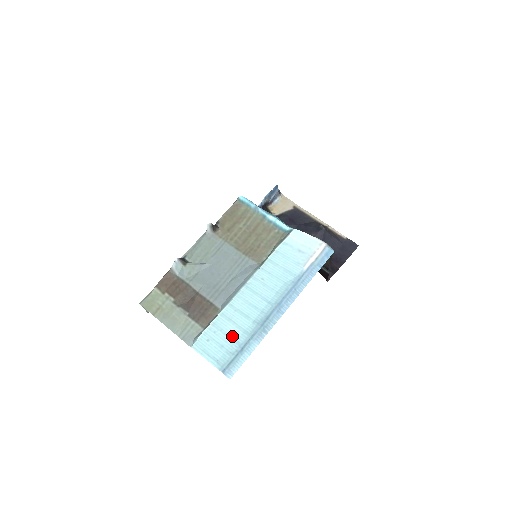
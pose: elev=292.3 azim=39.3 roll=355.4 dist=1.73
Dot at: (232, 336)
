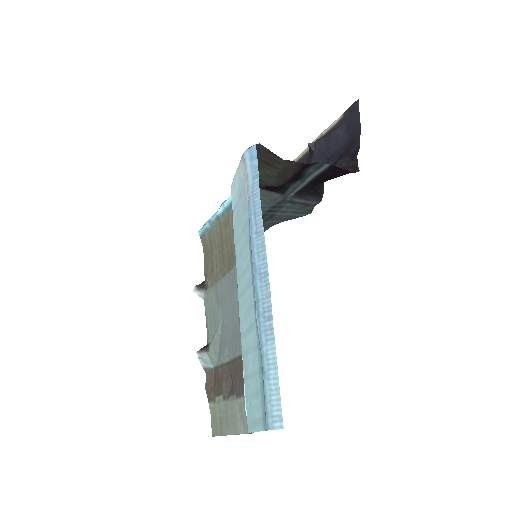
Dot at: (255, 369)
